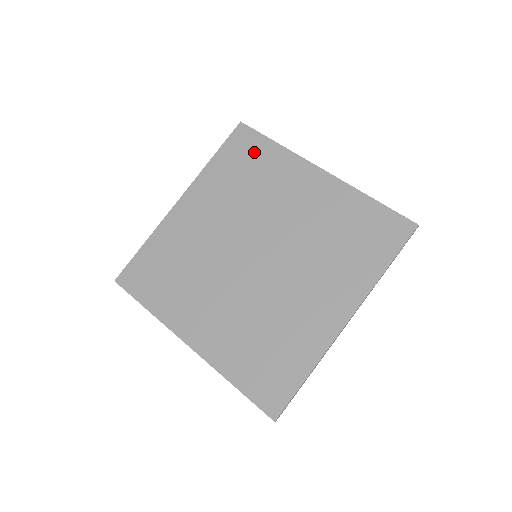
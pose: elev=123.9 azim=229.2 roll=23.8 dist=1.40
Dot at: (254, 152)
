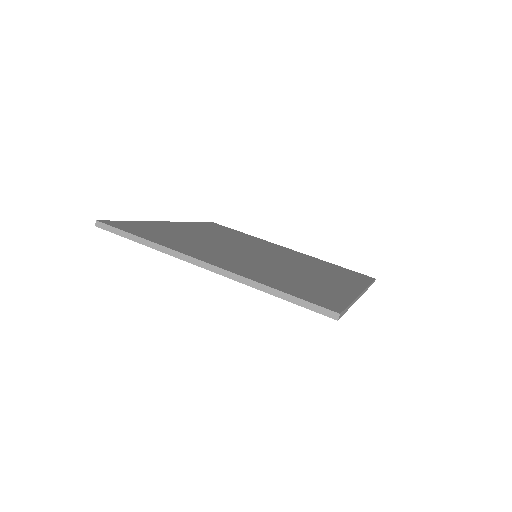
Dot at: (230, 231)
